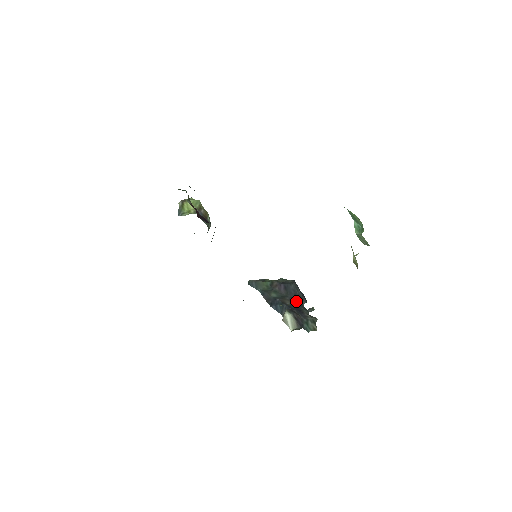
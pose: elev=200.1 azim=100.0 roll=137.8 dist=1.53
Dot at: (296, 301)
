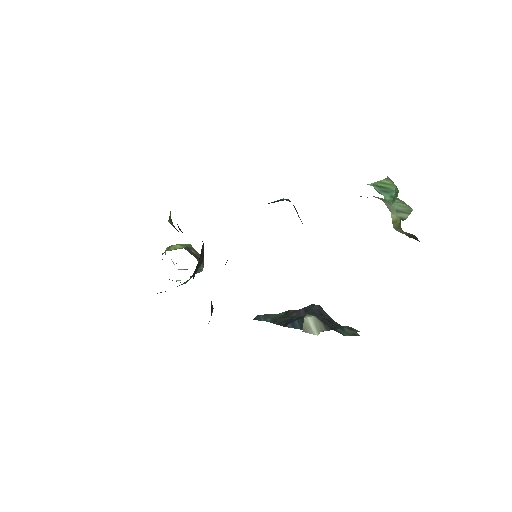
Dot at: (323, 318)
